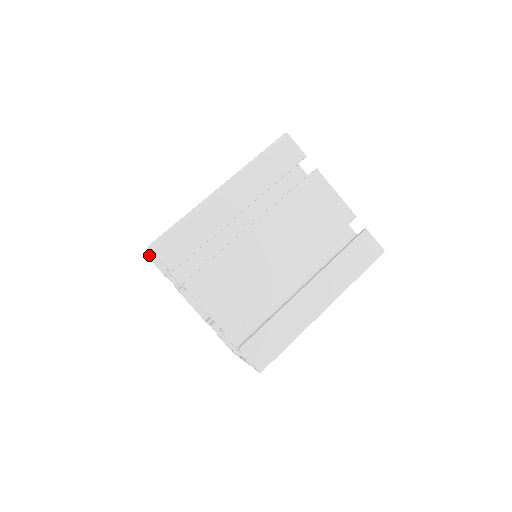
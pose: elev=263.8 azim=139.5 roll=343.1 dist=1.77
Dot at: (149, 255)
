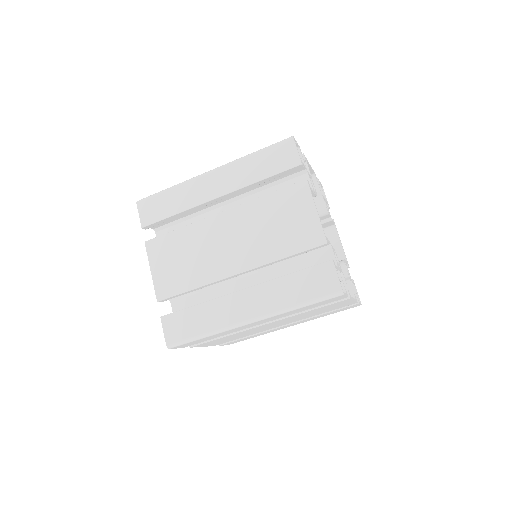
Dot at: occluded
